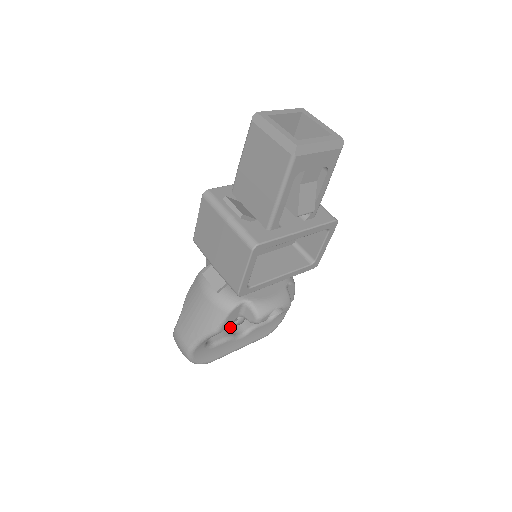
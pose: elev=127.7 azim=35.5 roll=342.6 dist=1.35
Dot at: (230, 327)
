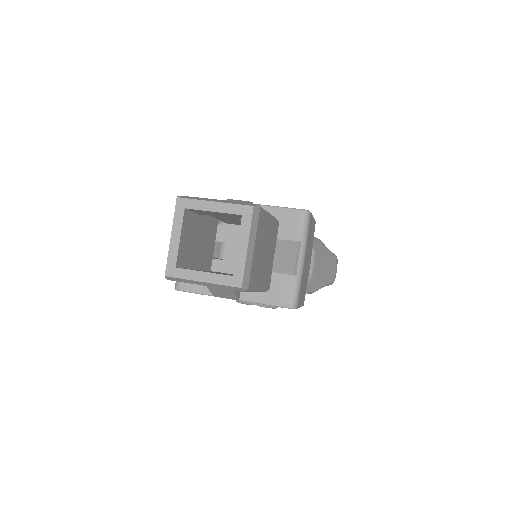
Dot at: occluded
